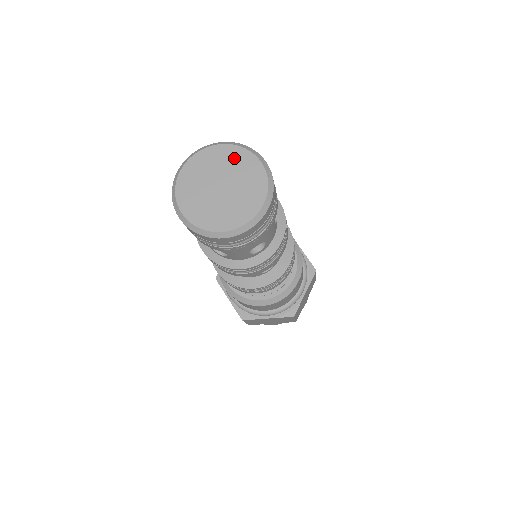
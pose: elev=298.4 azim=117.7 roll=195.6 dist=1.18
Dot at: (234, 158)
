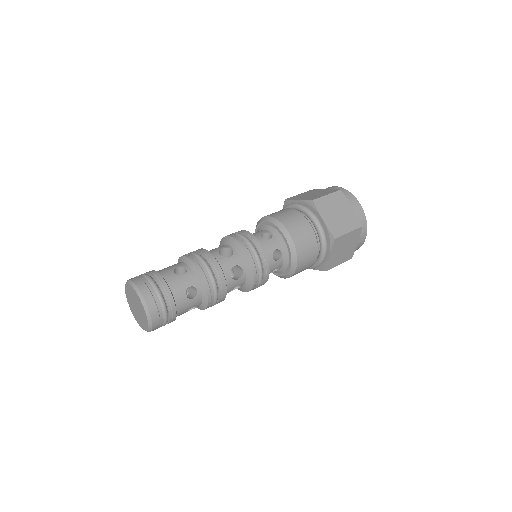
Dot at: (142, 310)
